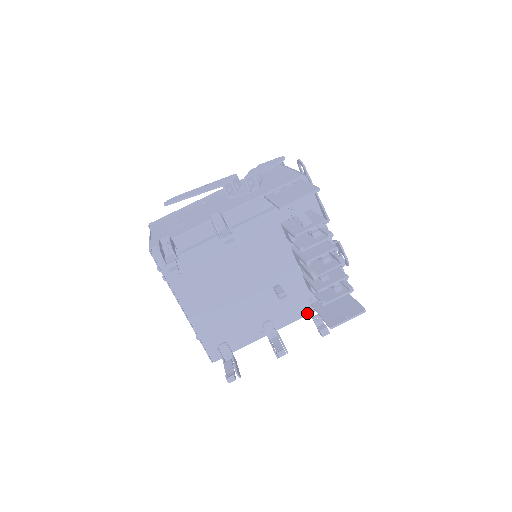
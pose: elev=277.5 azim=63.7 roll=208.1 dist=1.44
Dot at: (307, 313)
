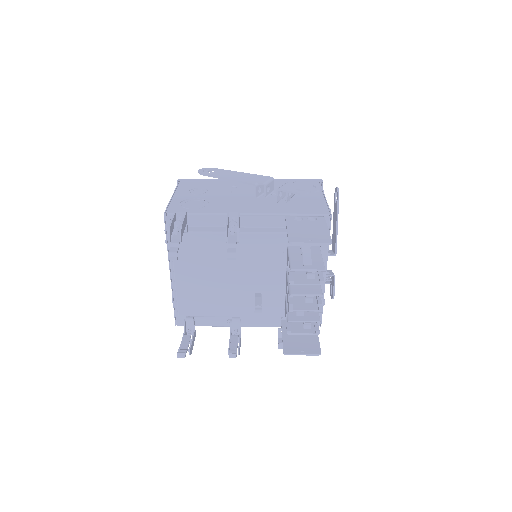
Dot at: (275, 325)
